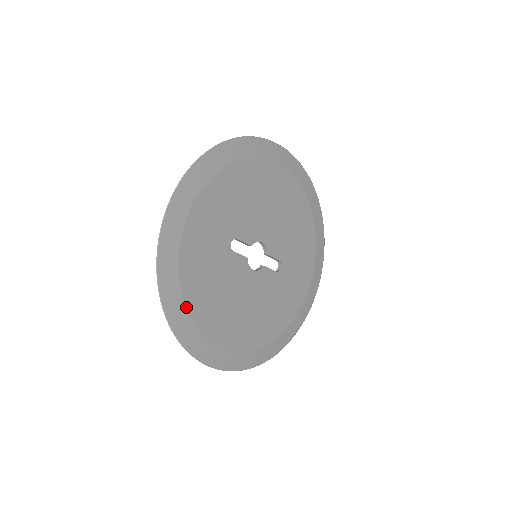
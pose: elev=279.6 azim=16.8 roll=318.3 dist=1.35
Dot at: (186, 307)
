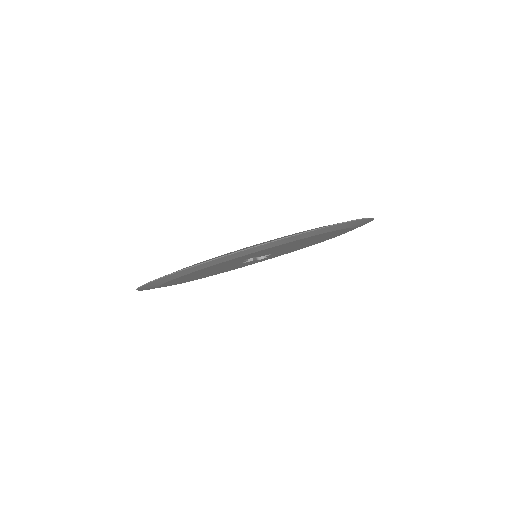
Dot at: (167, 282)
